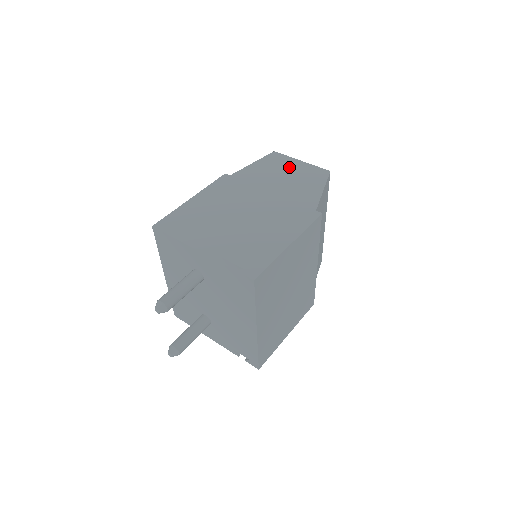
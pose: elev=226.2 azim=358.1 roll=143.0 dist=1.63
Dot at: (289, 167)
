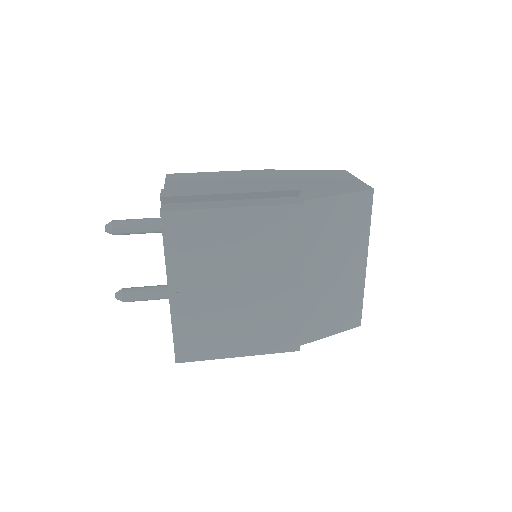
Dot at: (337, 178)
